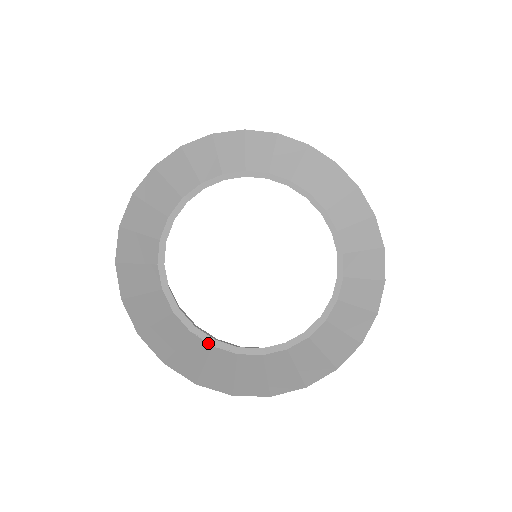
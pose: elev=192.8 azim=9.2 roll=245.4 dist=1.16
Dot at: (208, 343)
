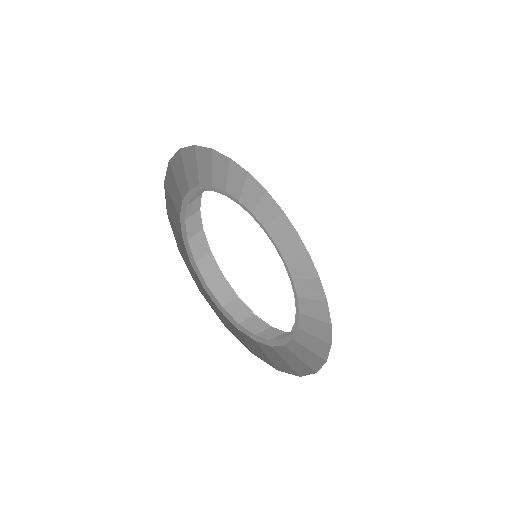
Dot at: (252, 339)
